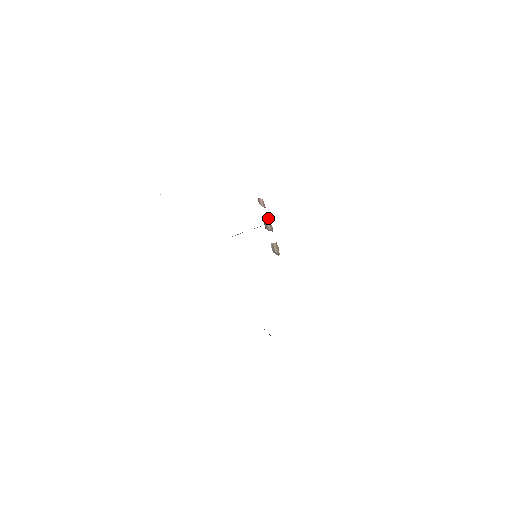
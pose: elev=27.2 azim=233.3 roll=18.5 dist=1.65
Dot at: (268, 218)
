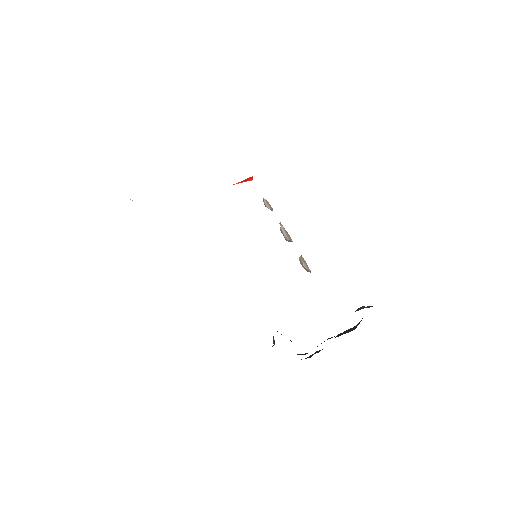
Dot at: (281, 224)
